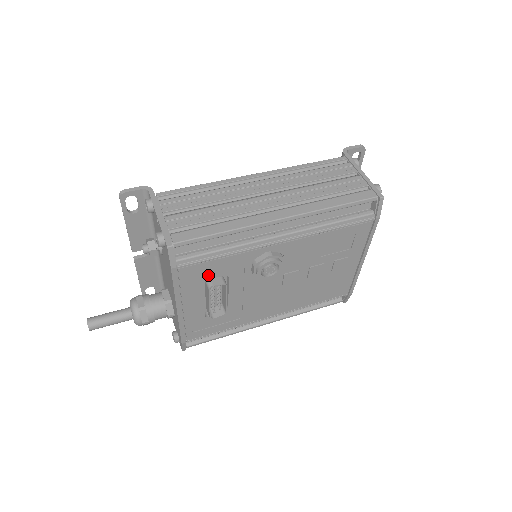
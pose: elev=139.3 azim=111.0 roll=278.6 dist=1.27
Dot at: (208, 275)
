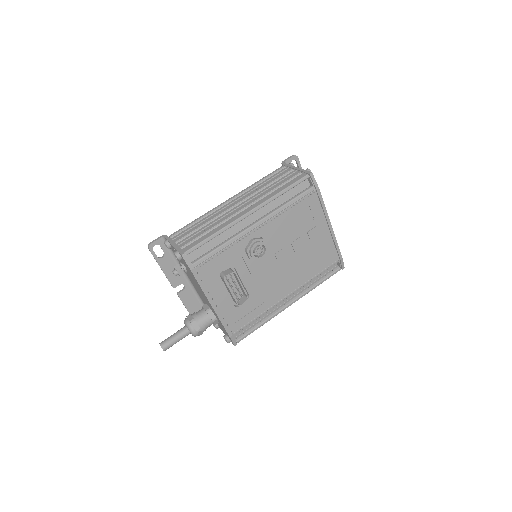
Dot at: (219, 270)
